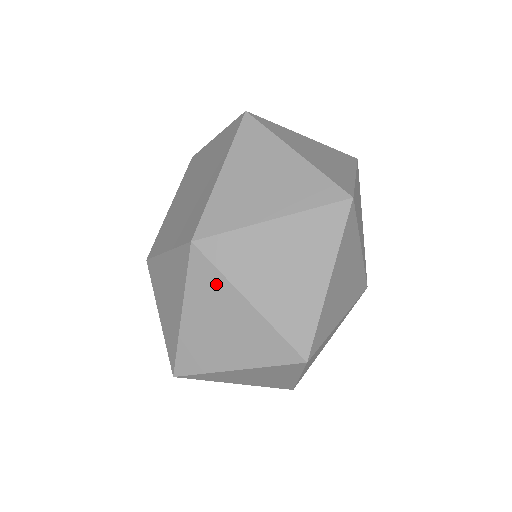
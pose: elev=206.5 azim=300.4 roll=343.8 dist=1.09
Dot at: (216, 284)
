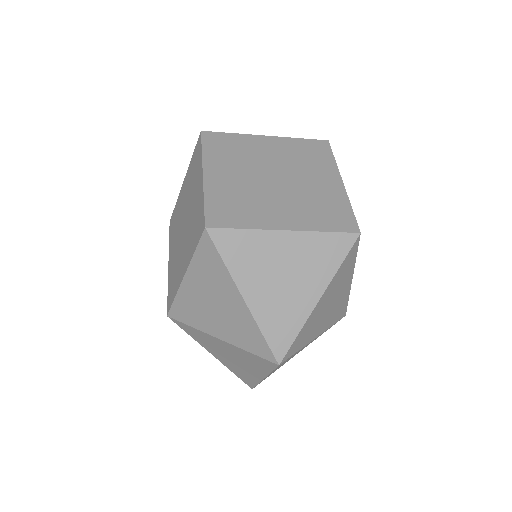
Dot at: occluded
